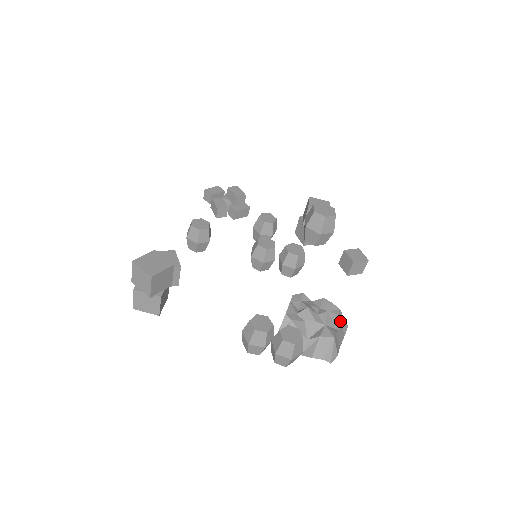
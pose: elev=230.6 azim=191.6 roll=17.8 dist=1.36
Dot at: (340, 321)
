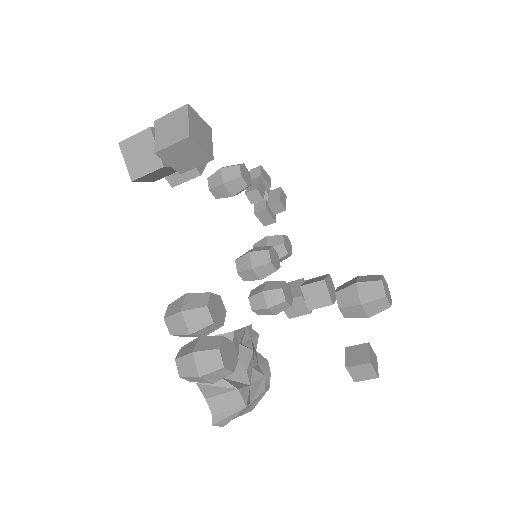
Dot at: (258, 398)
